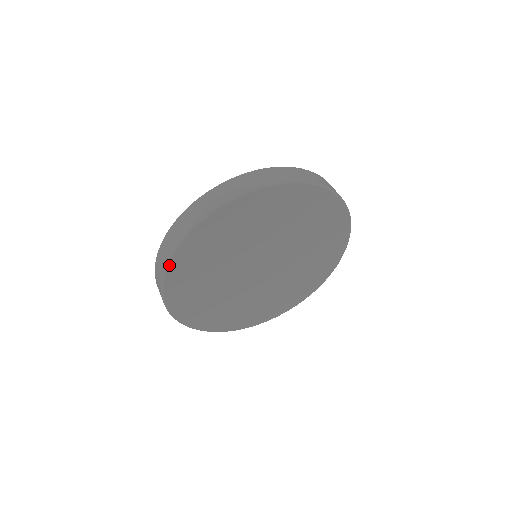
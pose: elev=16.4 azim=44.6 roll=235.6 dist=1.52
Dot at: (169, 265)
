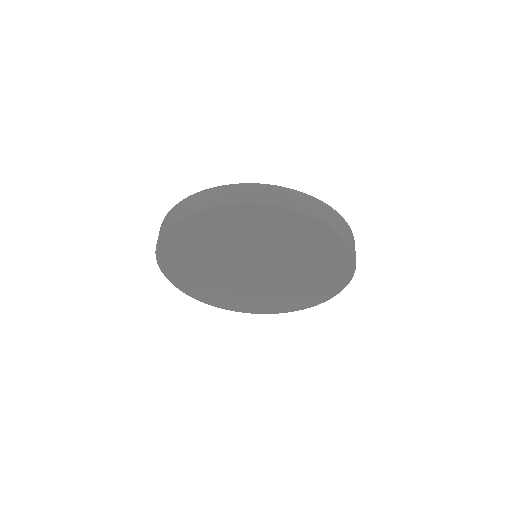
Dot at: (158, 260)
